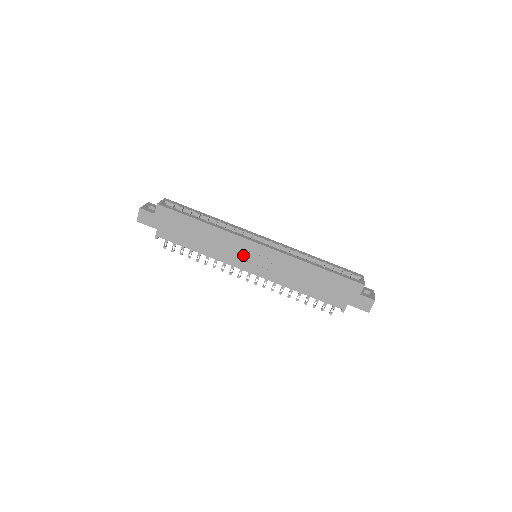
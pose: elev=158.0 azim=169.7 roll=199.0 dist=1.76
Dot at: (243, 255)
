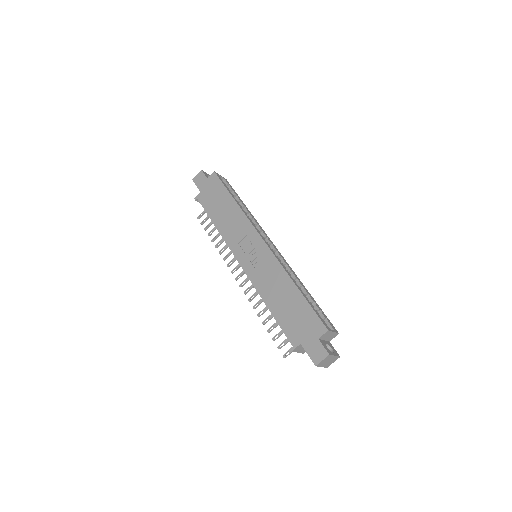
Dot at: (244, 243)
